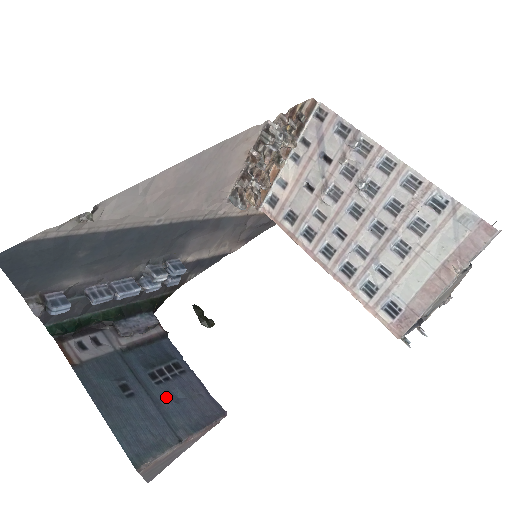
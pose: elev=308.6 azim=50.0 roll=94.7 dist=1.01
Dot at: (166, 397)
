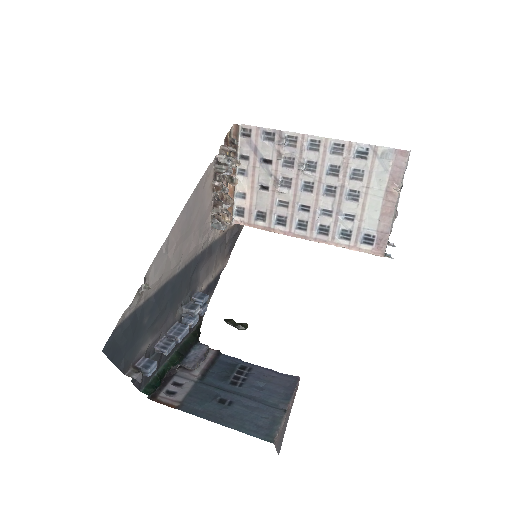
Dot at: (253, 391)
